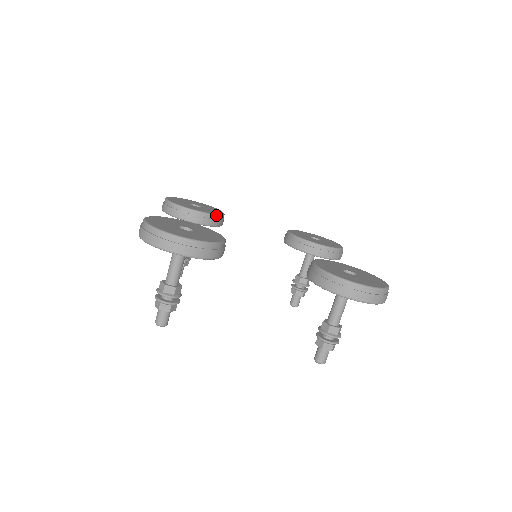
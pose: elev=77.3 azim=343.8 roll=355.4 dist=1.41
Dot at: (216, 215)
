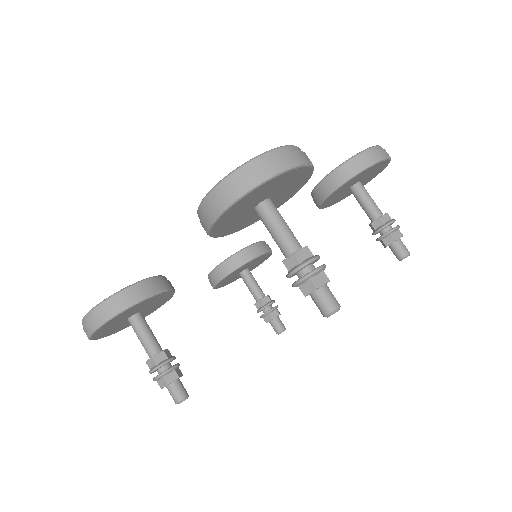
Dot at: (239, 252)
